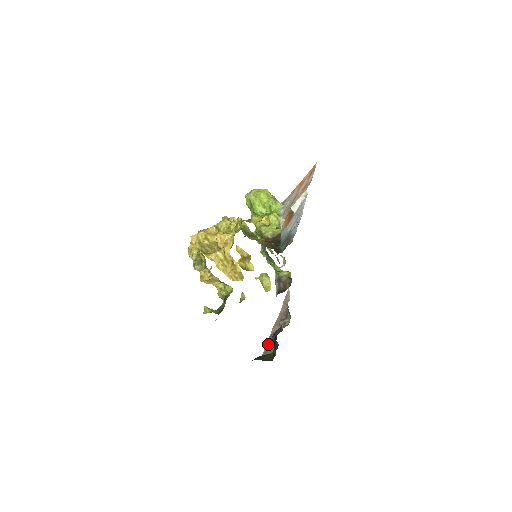
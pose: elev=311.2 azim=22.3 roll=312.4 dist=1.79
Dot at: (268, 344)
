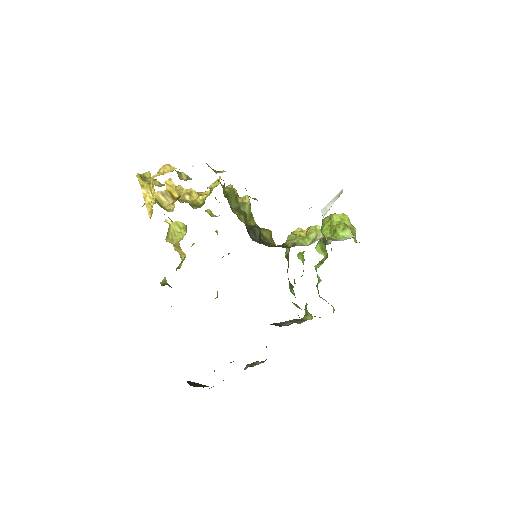
Dot at: occluded
